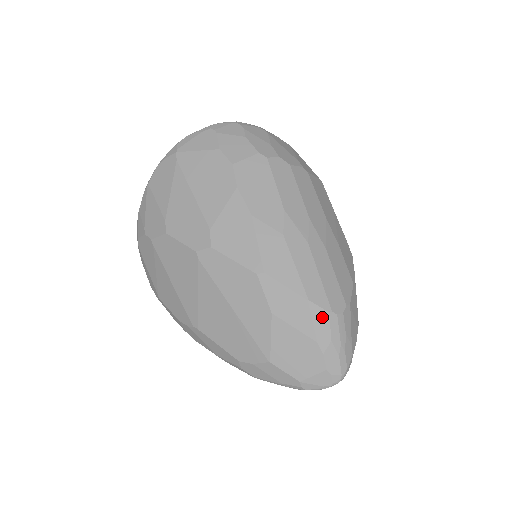
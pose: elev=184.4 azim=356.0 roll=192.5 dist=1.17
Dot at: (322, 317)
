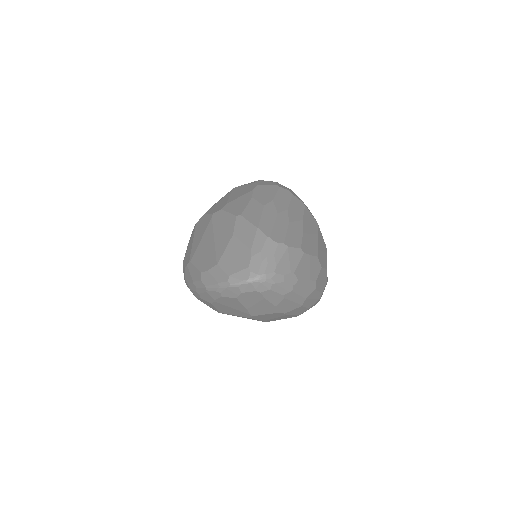
Dot at: (262, 238)
